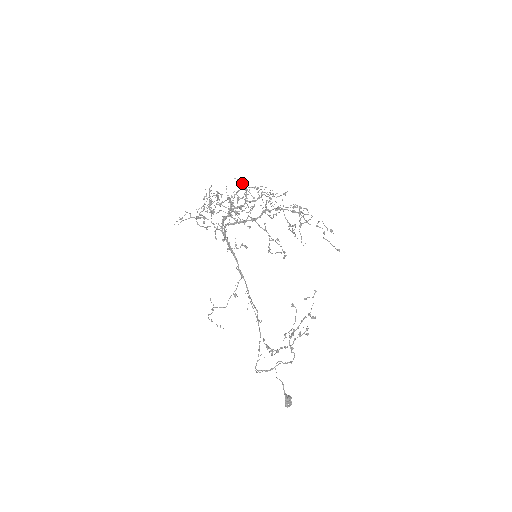
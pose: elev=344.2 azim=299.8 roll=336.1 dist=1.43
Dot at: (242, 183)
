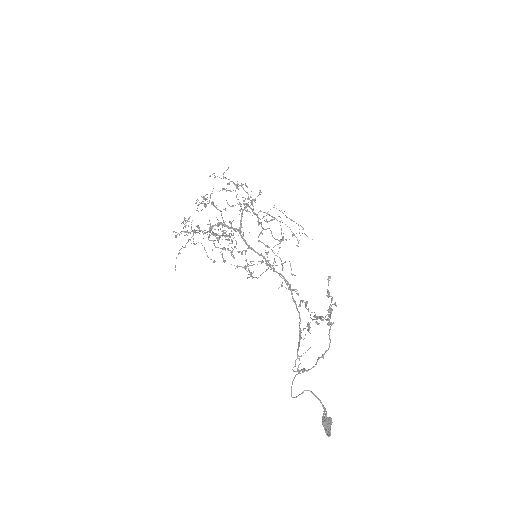
Dot at: (232, 205)
